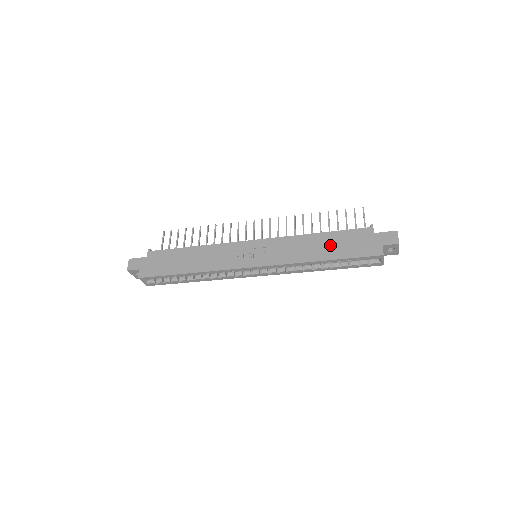
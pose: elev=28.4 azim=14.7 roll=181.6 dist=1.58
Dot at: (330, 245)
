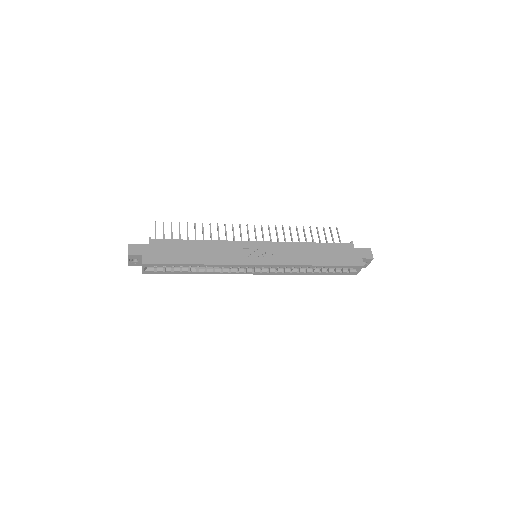
Dot at: (323, 253)
